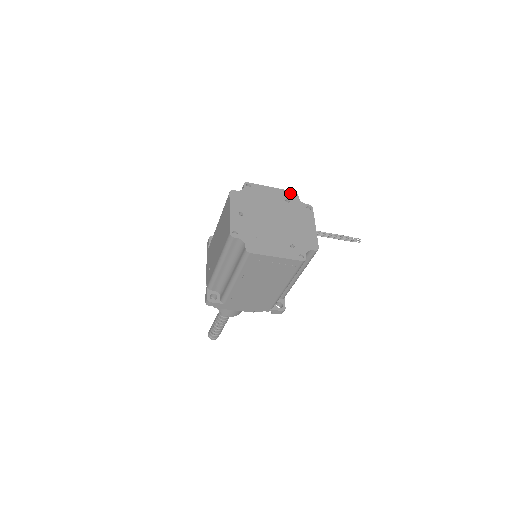
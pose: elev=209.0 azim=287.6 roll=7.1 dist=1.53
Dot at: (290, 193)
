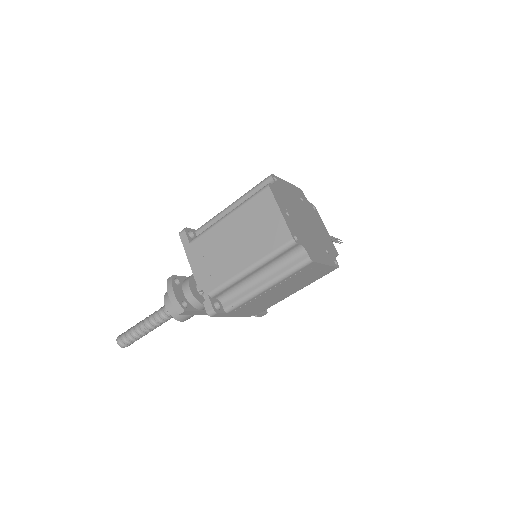
Dot at: (299, 190)
